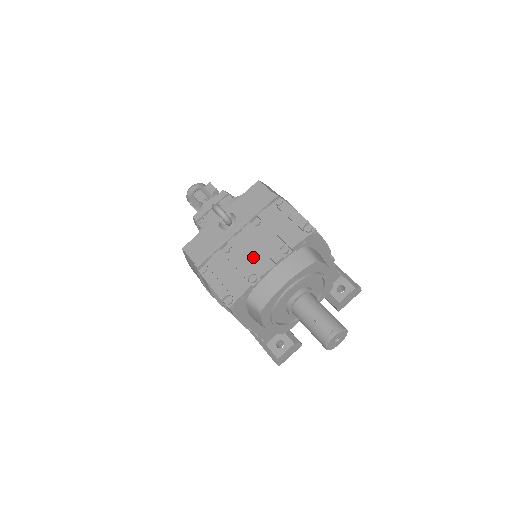
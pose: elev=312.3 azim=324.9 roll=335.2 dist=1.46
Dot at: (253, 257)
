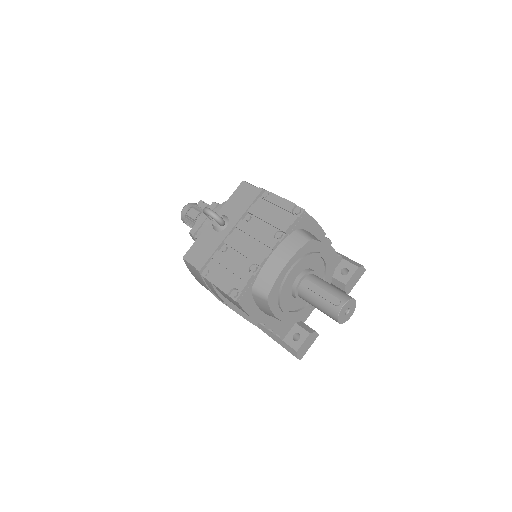
Dot at: (250, 249)
